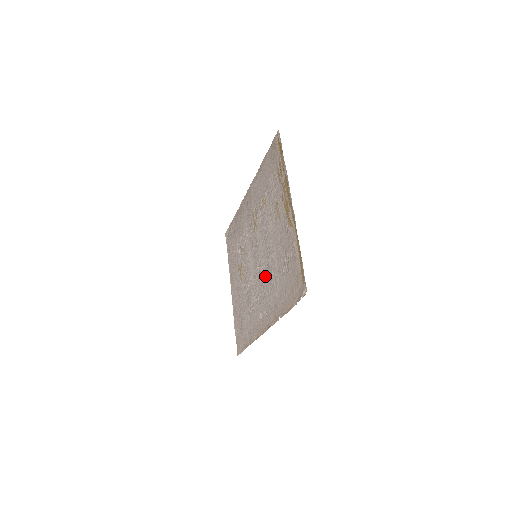
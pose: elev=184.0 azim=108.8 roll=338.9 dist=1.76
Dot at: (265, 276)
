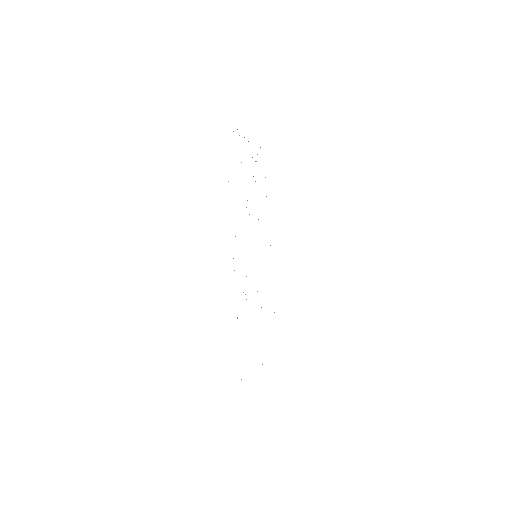
Dot at: occluded
